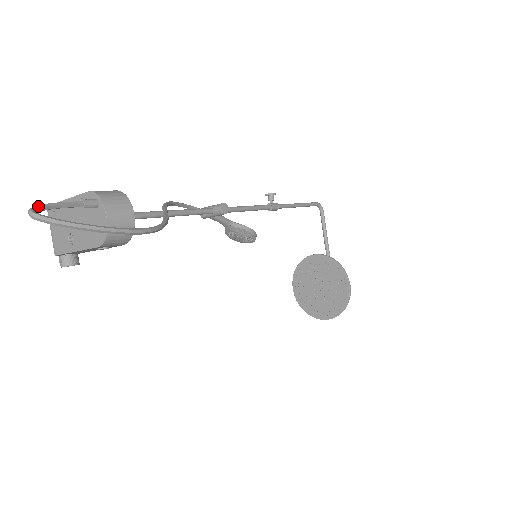
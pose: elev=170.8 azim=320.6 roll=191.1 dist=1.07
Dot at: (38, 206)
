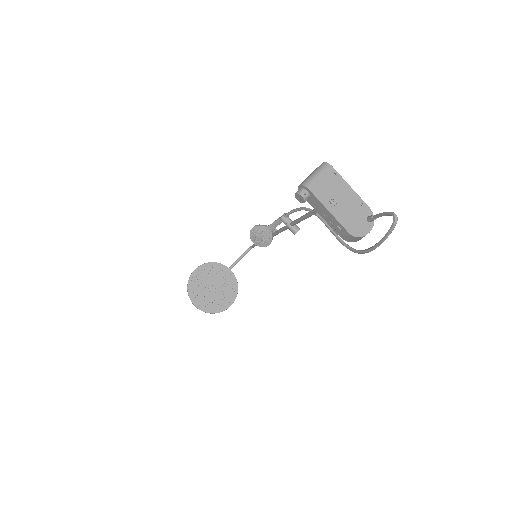
Dot at: (393, 214)
